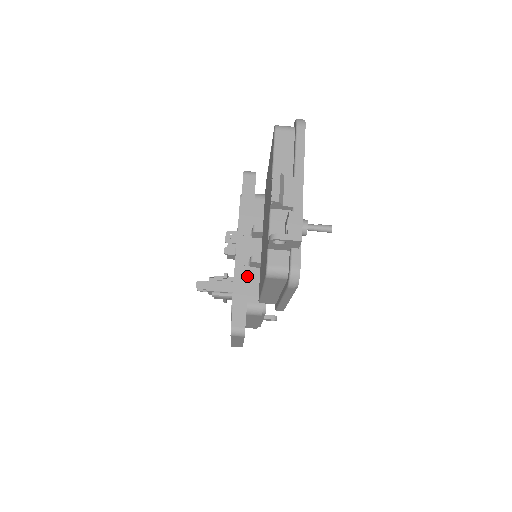
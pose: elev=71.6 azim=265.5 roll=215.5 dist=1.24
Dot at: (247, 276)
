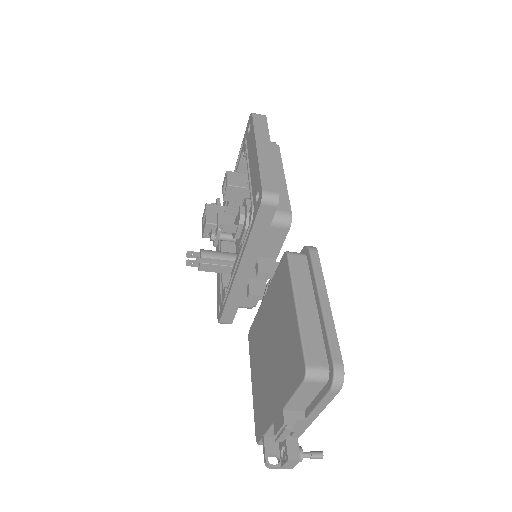
Dot at: (242, 294)
